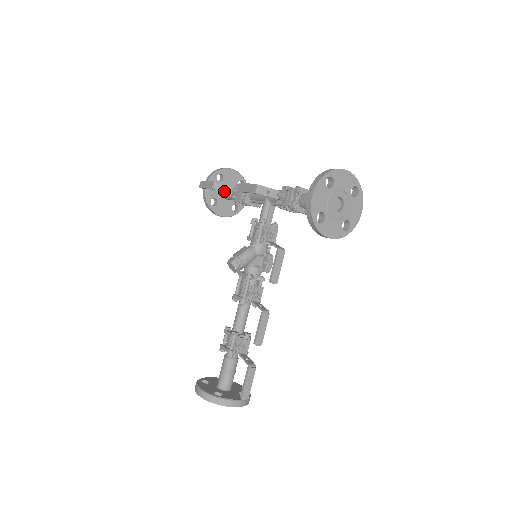
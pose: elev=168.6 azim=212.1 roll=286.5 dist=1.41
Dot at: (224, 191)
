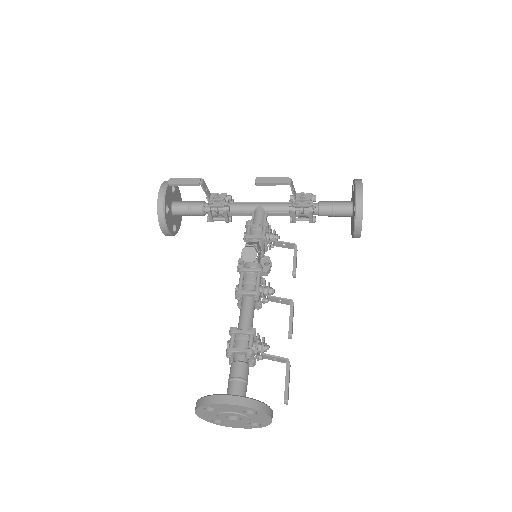
Dot at: (206, 192)
